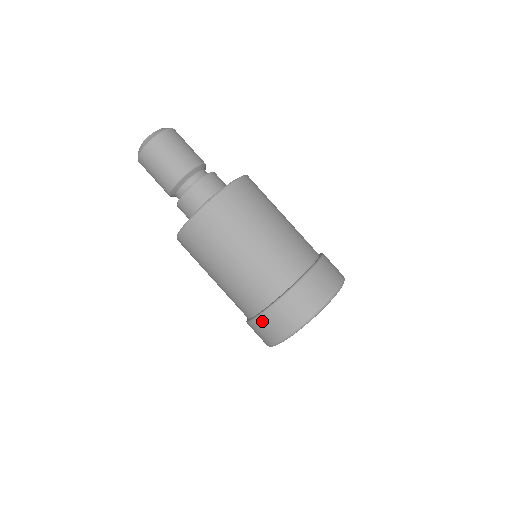
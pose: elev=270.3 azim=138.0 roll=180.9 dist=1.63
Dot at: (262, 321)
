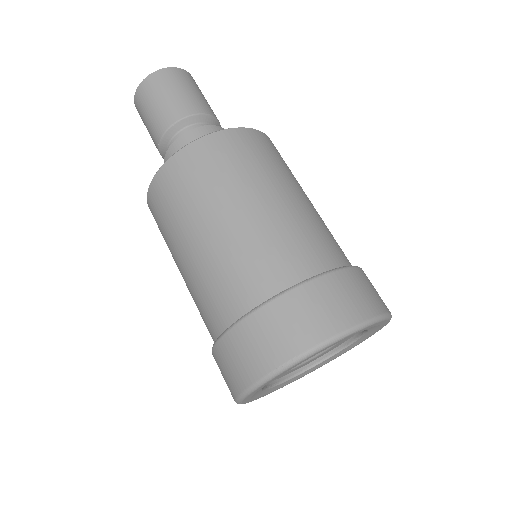
Dot at: (284, 305)
